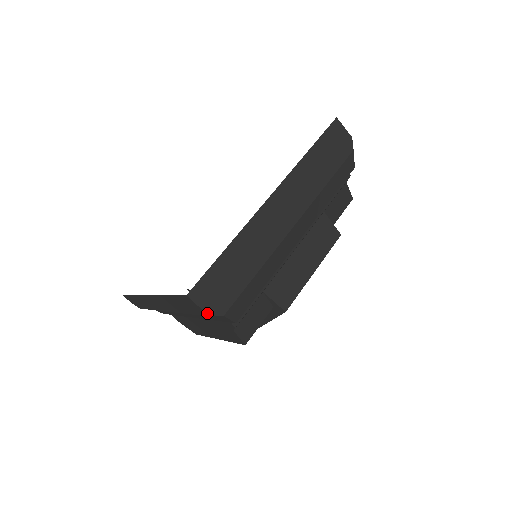
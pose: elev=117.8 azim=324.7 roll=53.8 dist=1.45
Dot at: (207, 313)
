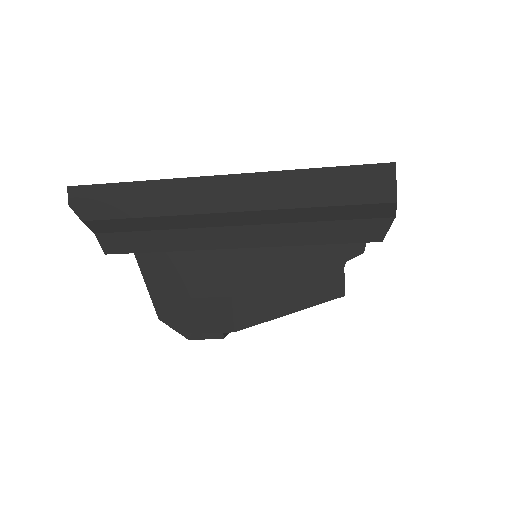
Dot at: occluded
